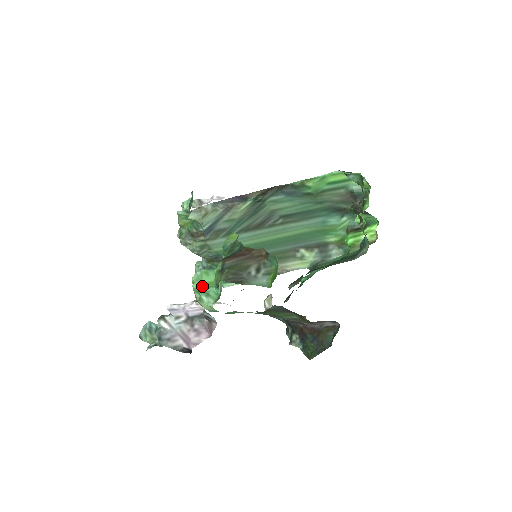
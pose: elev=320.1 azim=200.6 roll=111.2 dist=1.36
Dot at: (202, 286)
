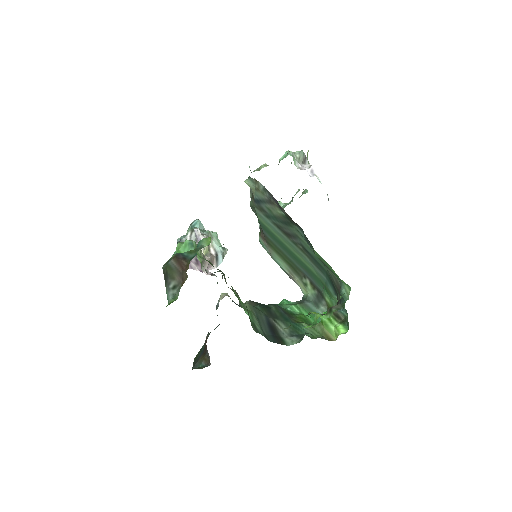
Dot at: (177, 251)
